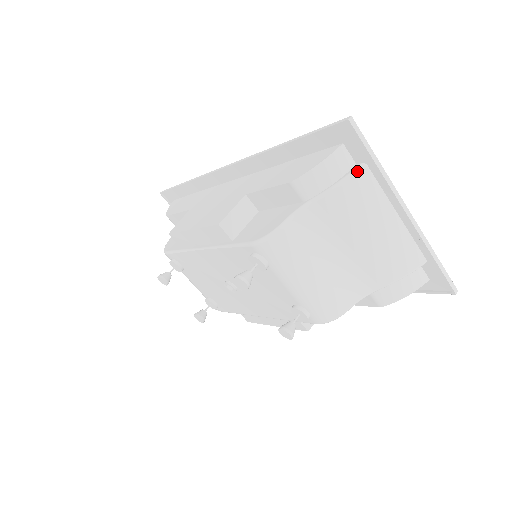
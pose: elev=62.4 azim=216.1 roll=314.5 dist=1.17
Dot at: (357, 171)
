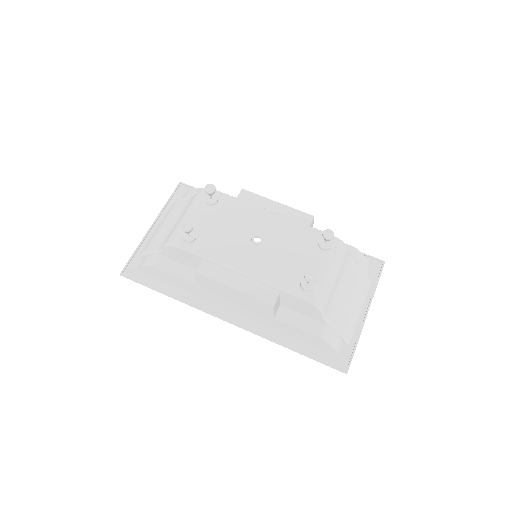
Dot at: (370, 278)
